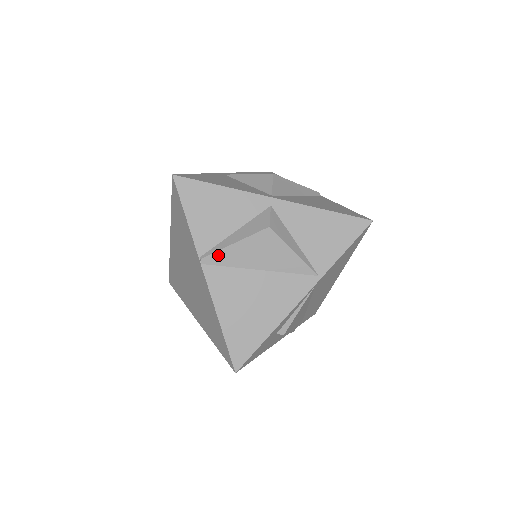
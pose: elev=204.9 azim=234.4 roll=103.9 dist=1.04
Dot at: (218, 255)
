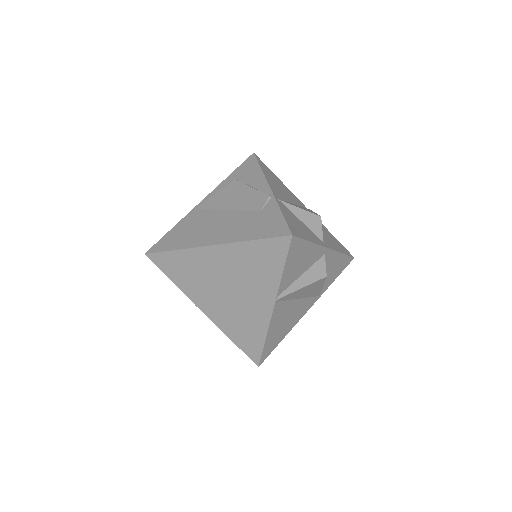
Dot at: (289, 295)
